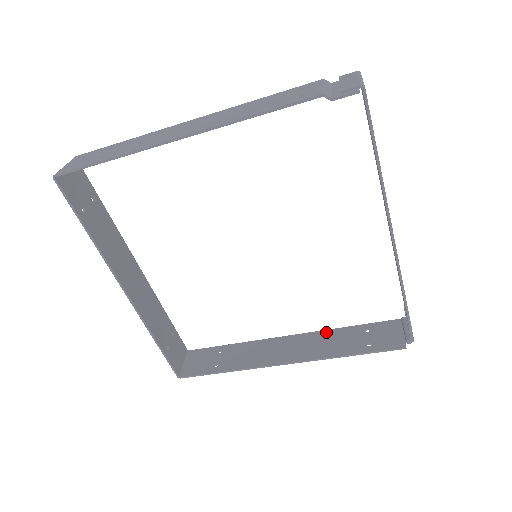
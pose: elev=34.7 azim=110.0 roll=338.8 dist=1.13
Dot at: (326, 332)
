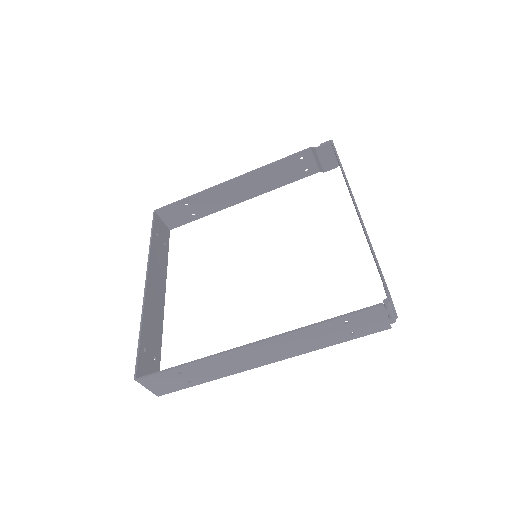
Dot at: (309, 348)
